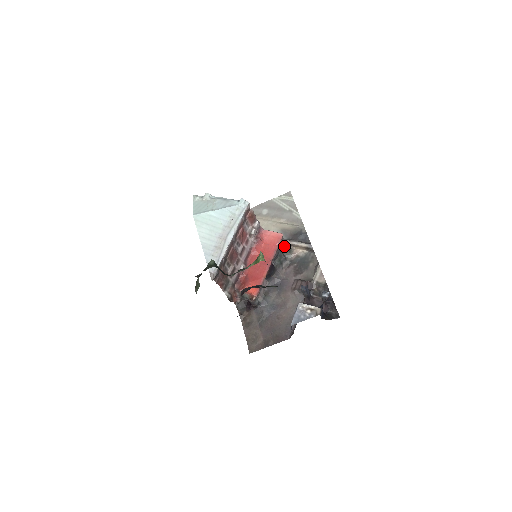
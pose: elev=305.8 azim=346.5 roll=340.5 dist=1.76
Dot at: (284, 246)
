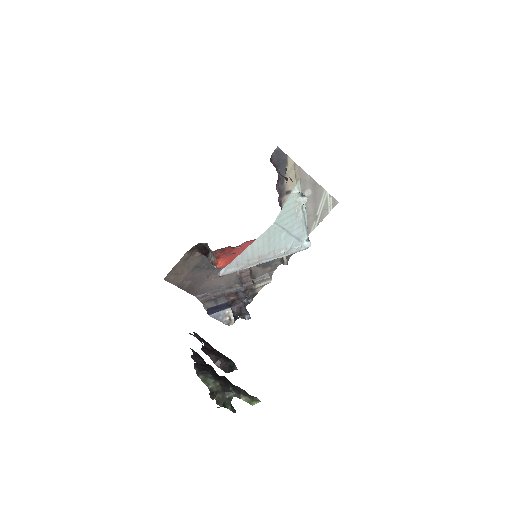
Dot at: occluded
